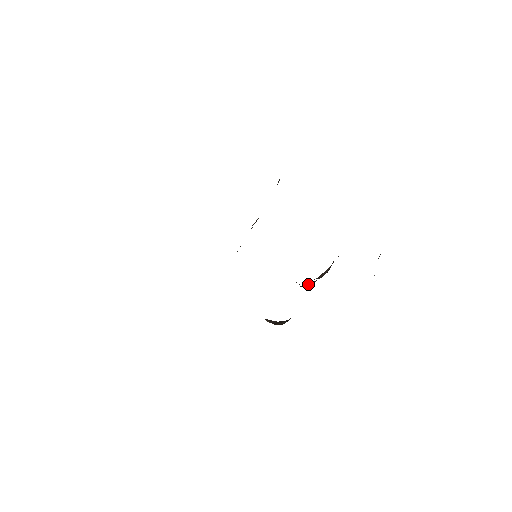
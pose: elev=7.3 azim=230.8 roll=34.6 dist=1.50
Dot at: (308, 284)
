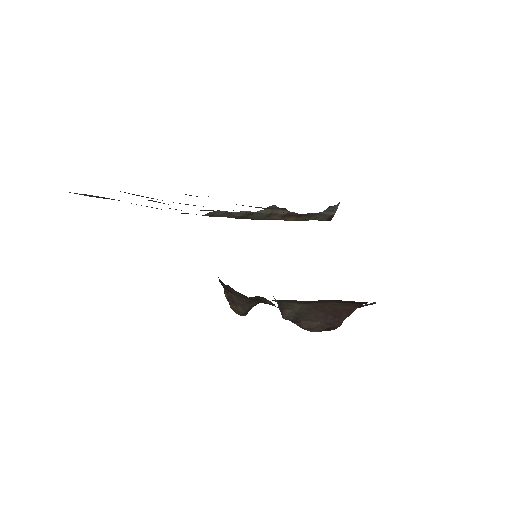
Dot at: (288, 310)
